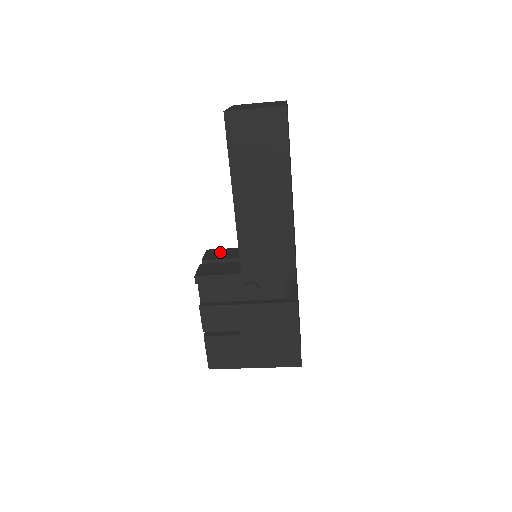
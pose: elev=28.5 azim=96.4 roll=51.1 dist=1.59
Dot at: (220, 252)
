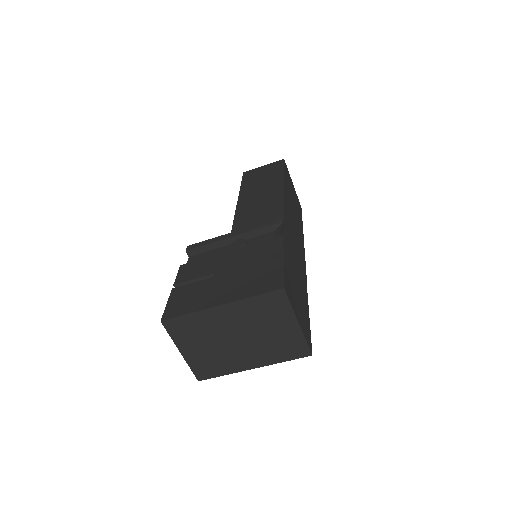
Dot at: occluded
